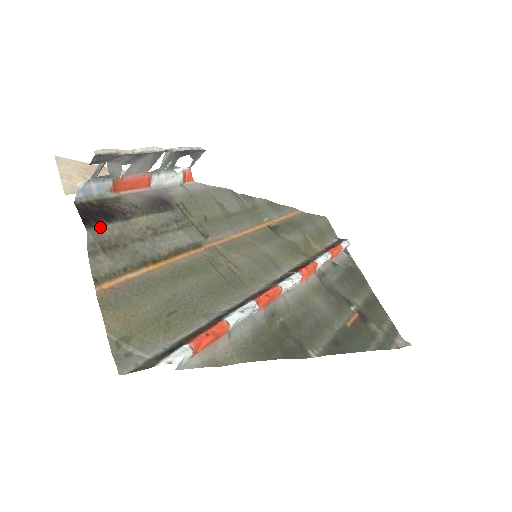
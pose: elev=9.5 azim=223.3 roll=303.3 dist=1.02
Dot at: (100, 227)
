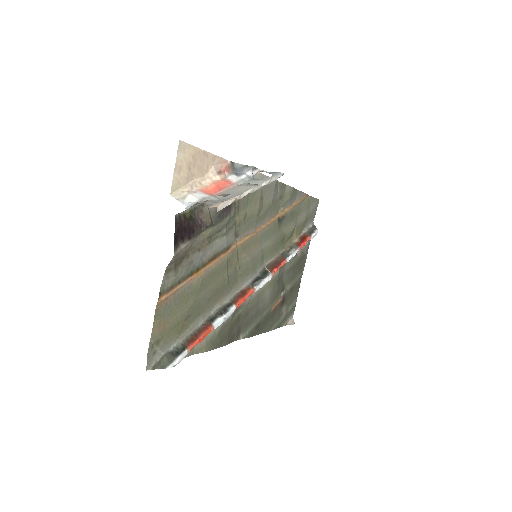
Dot at: (182, 245)
